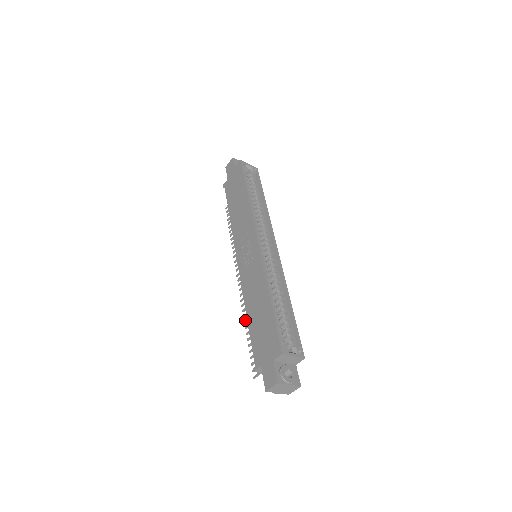
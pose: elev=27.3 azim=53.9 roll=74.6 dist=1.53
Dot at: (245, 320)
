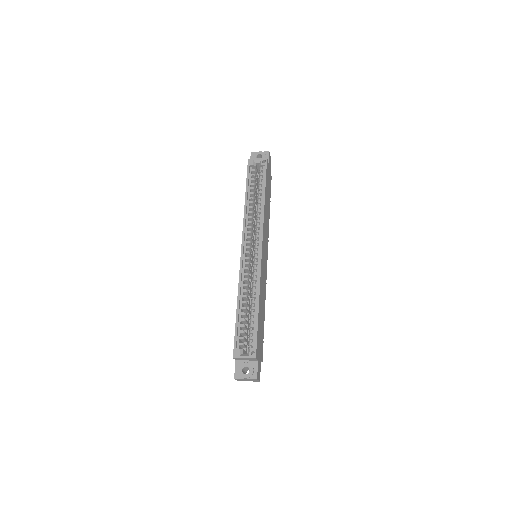
Dot at: occluded
